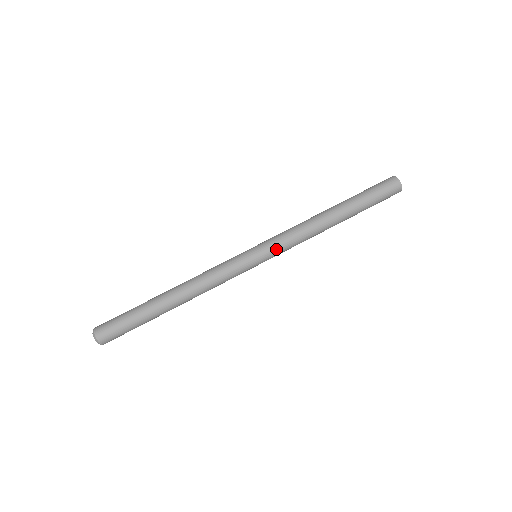
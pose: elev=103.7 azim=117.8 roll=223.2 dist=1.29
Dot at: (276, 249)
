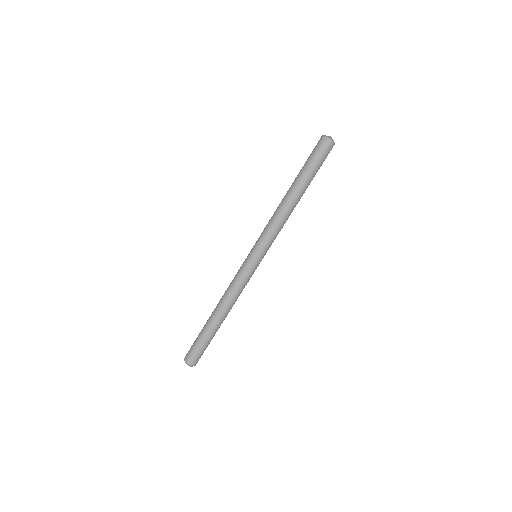
Dot at: (264, 244)
